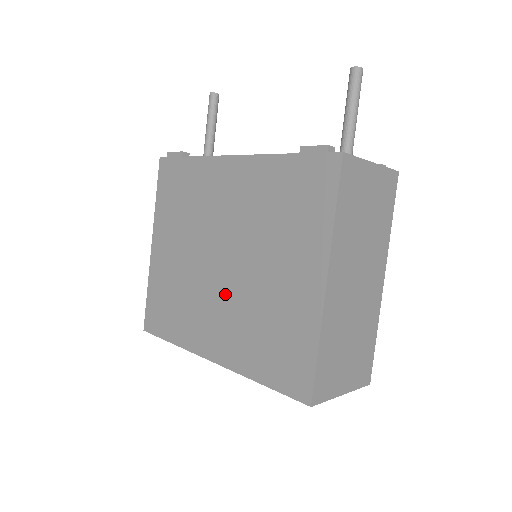
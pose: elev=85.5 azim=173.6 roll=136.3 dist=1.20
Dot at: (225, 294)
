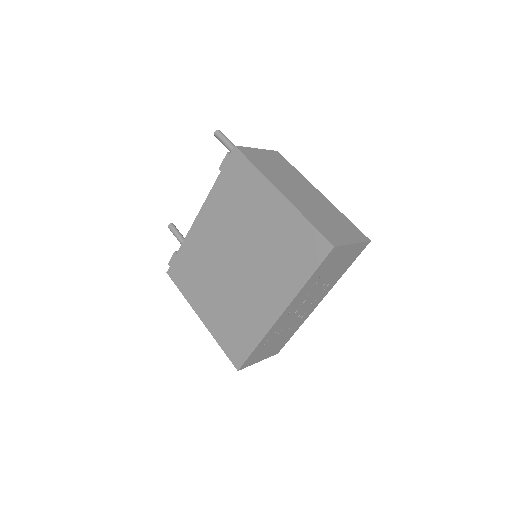
Dot at: (253, 273)
